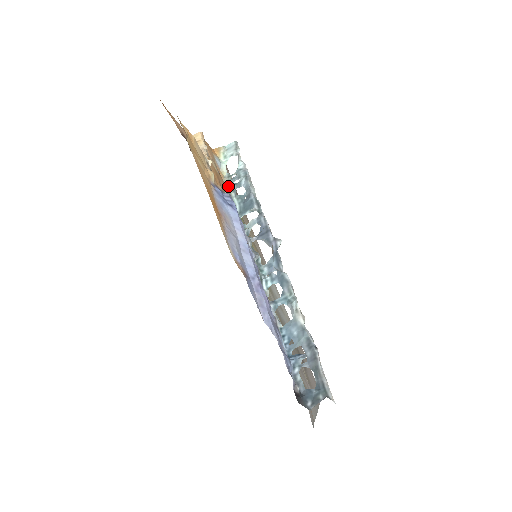
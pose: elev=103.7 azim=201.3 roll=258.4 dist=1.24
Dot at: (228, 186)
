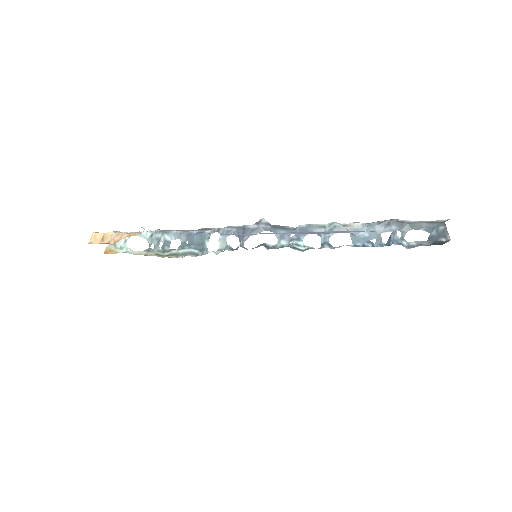
Dot at: (160, 254)
